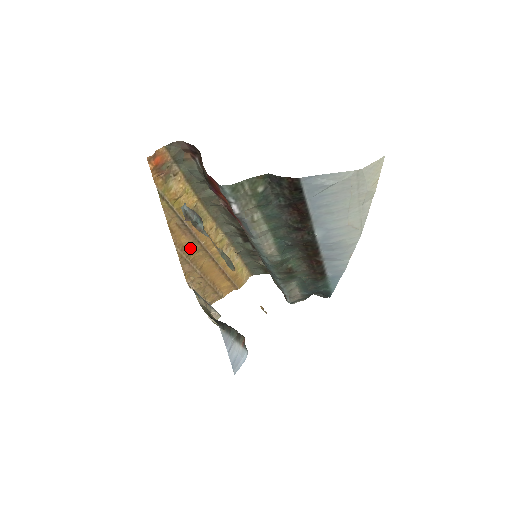
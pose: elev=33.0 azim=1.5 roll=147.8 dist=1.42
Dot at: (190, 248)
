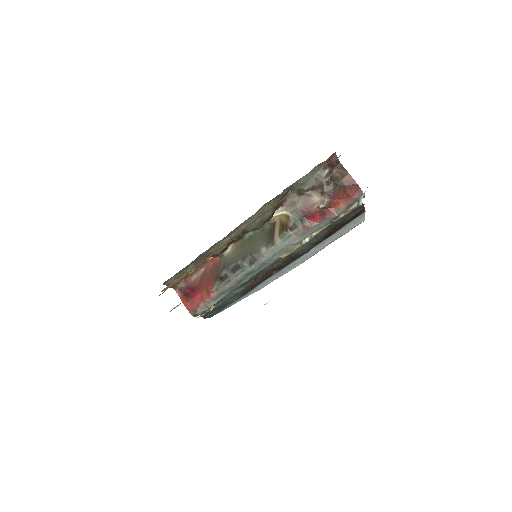
Dot at: occluded
